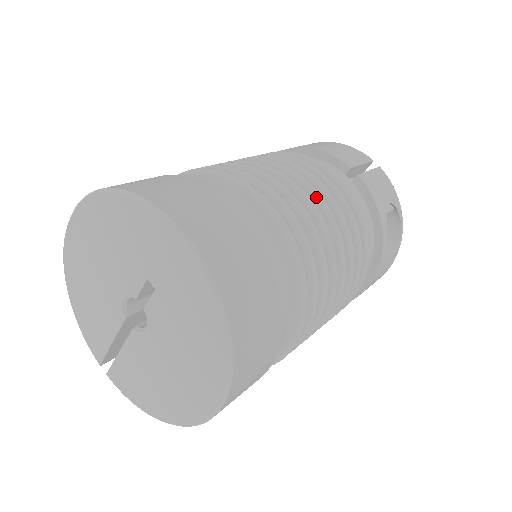
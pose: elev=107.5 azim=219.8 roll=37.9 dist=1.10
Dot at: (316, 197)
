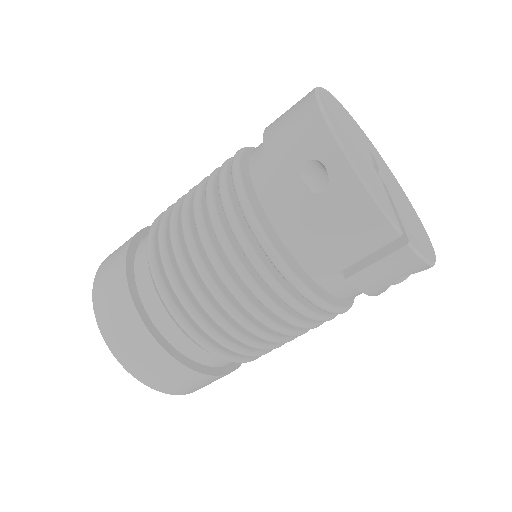
Dot at: occluded
